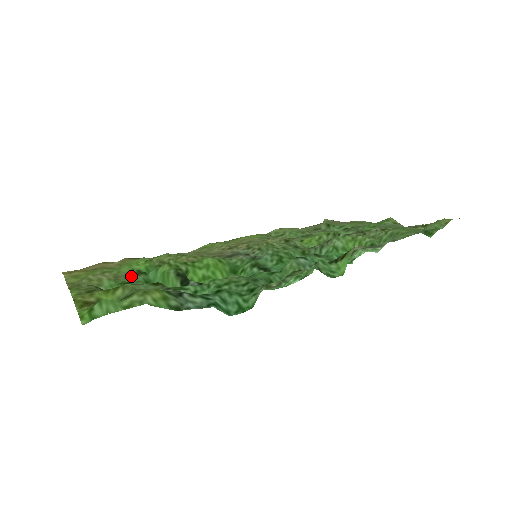
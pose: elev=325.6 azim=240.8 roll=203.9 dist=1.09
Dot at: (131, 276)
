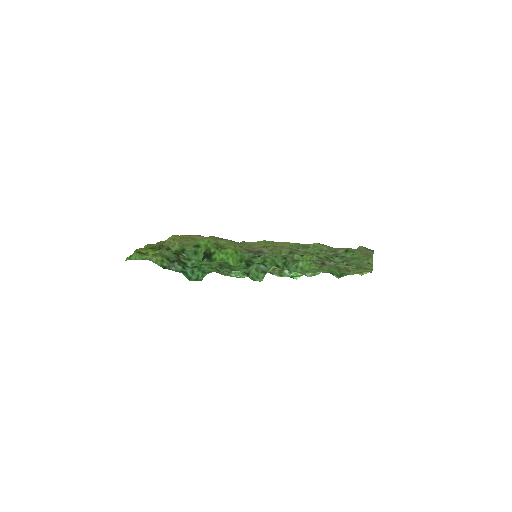
Dot at: (190, 247)
